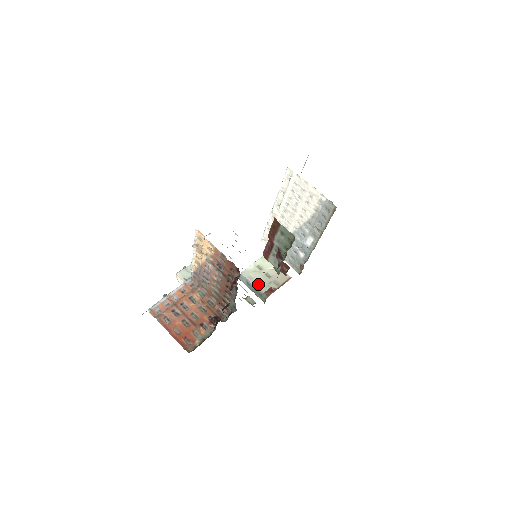
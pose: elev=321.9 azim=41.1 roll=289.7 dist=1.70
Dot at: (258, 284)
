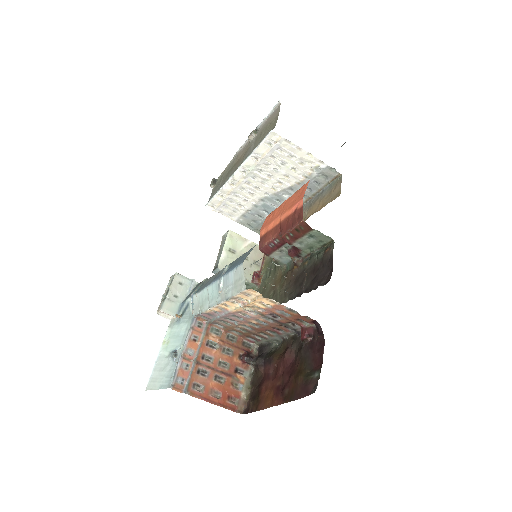
Dot at: occluded
